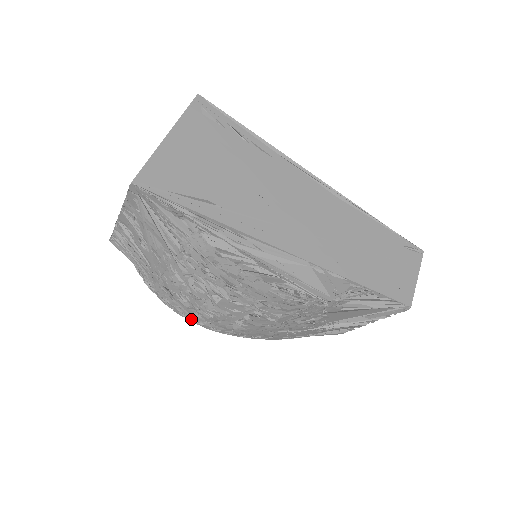
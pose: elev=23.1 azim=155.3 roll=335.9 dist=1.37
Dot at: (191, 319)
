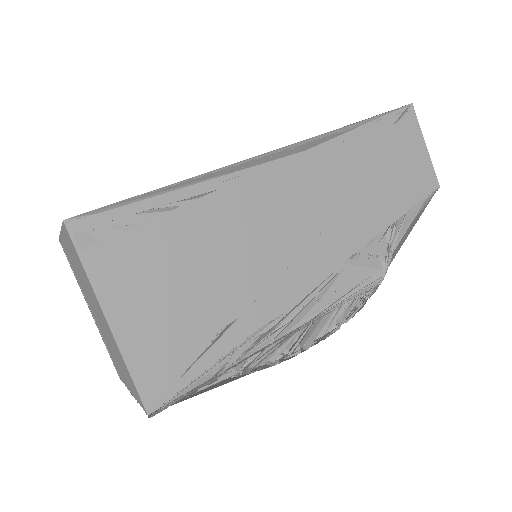
Dot at: occluded
